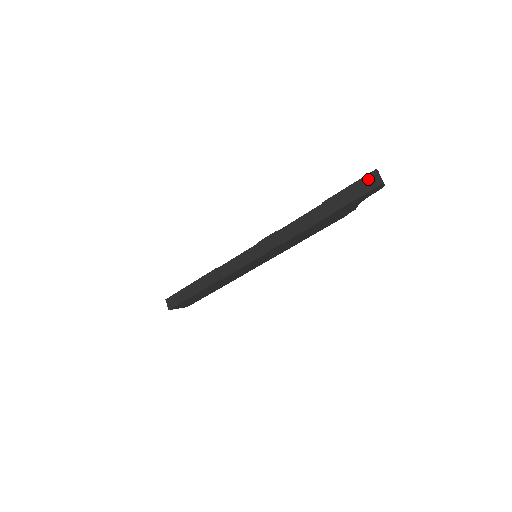
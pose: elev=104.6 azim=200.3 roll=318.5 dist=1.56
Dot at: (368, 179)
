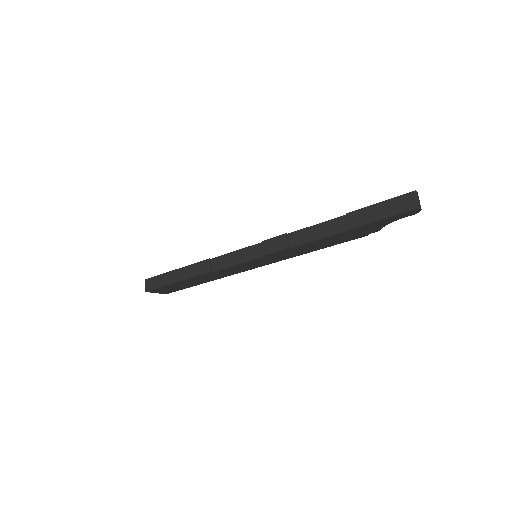
Dot at: (405, 199)
